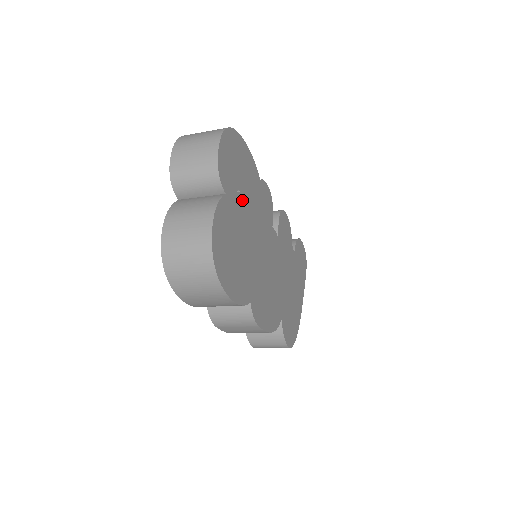
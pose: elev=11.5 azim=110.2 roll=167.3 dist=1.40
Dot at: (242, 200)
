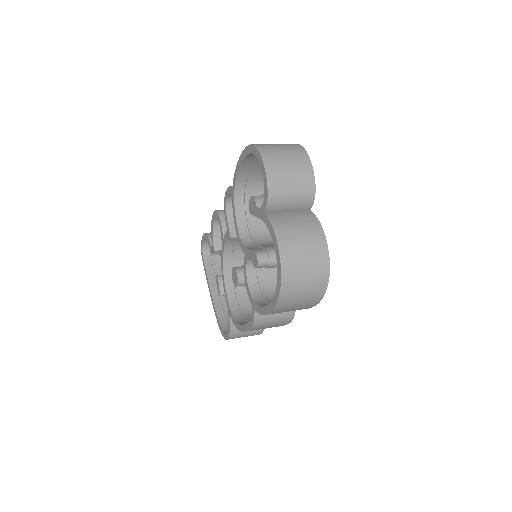
Dot at: occluded
